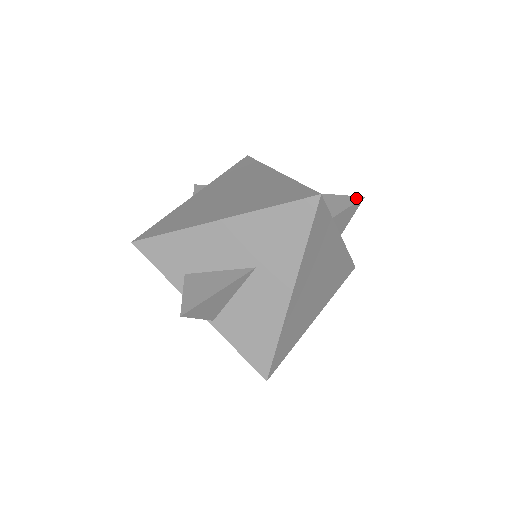
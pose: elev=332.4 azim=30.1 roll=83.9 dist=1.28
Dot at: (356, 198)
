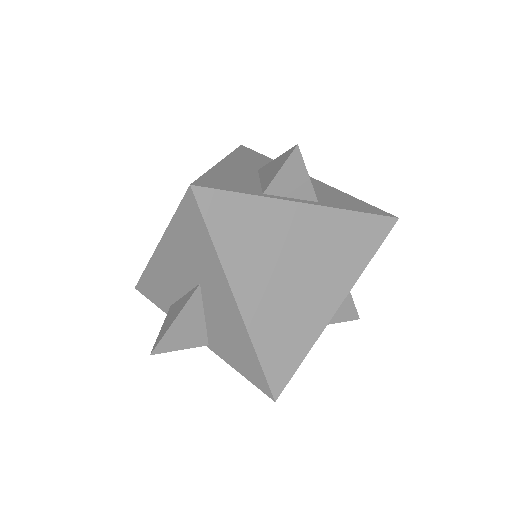
Dot at: (290, 151)
